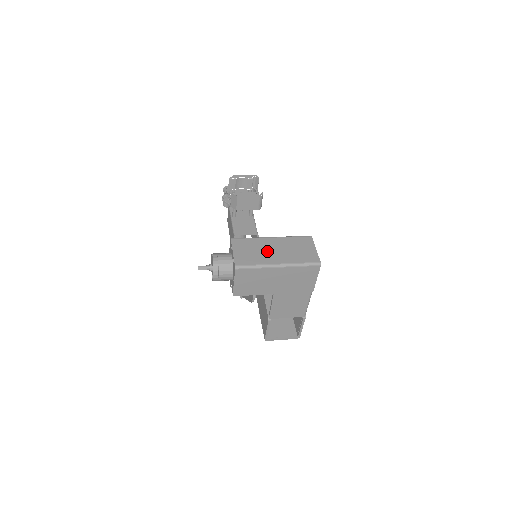
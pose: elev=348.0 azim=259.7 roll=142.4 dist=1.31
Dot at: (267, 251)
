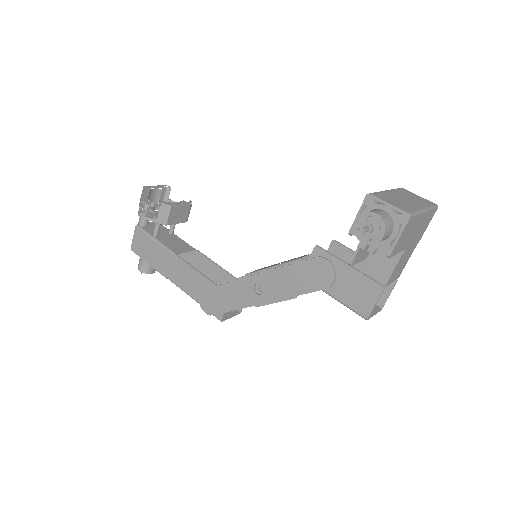
Dot at: (403, 200)
